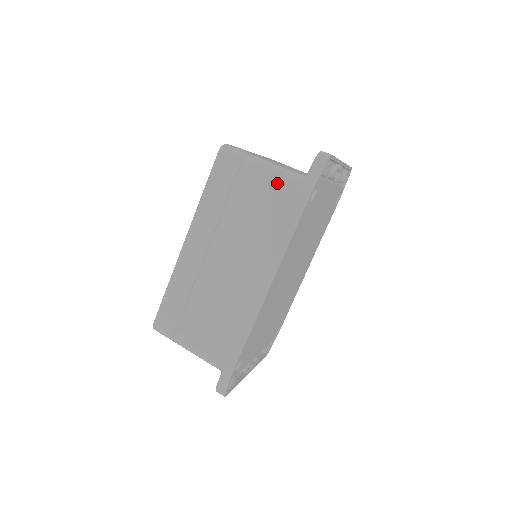
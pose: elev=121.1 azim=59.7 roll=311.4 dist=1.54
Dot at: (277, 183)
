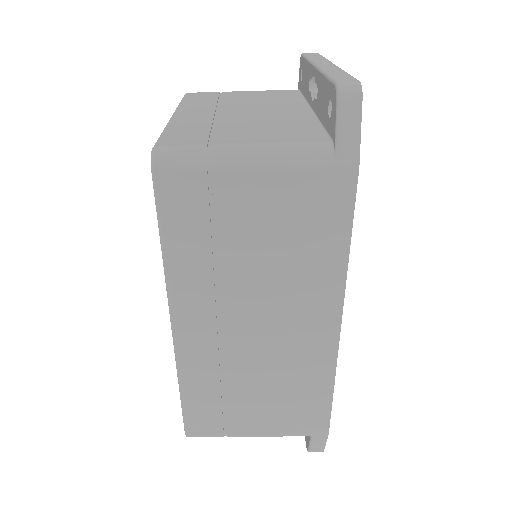
Dot at: (290, 179)
